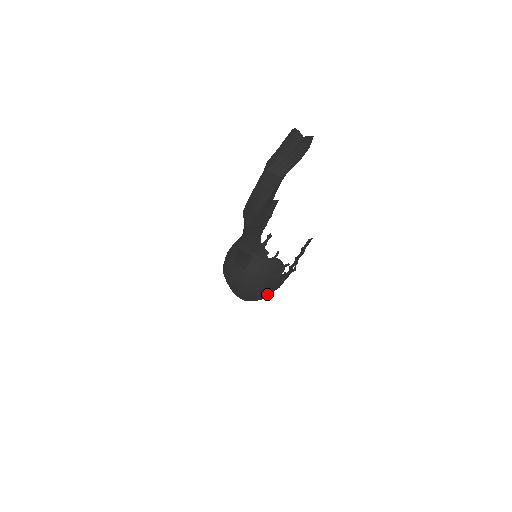
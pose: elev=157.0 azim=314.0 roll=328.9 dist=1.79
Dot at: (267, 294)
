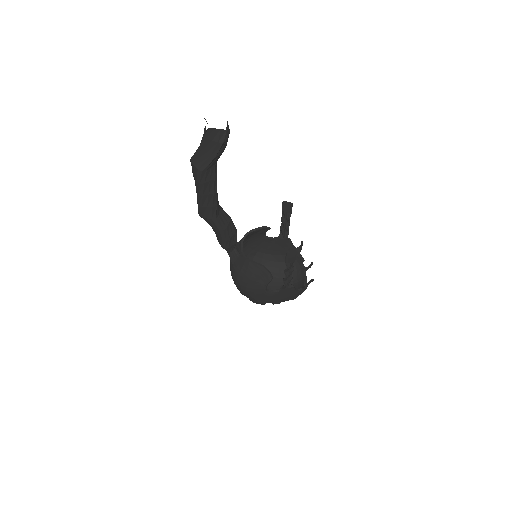
Dot at: (263, 300)
